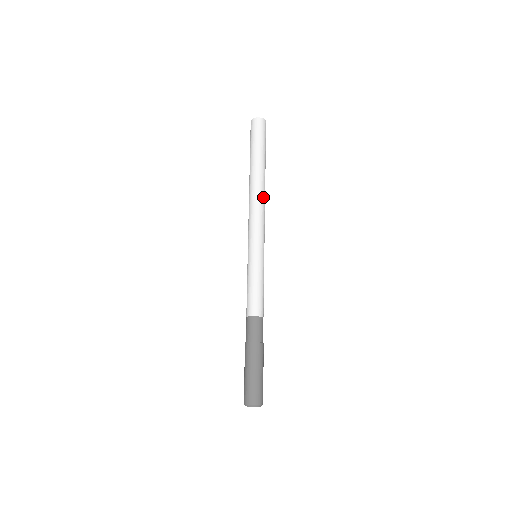
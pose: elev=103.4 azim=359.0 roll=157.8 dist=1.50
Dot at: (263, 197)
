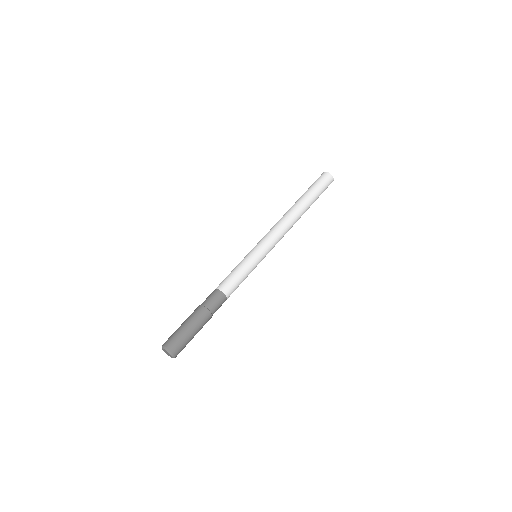
Dot at: (293, 223)
